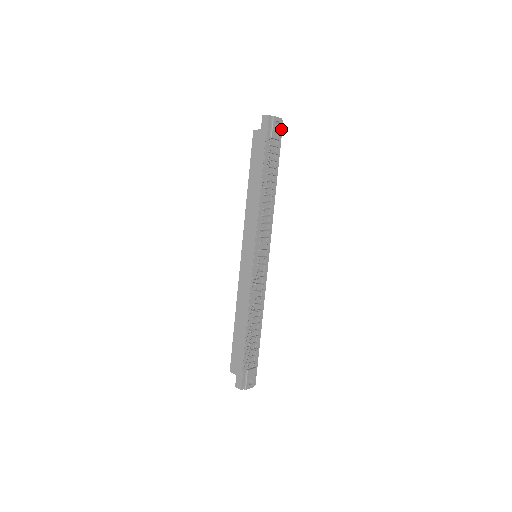
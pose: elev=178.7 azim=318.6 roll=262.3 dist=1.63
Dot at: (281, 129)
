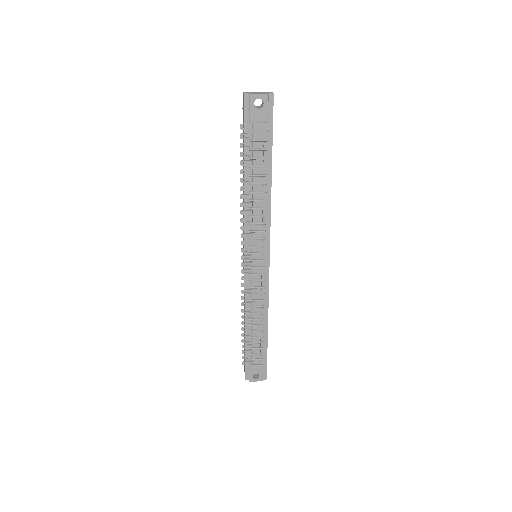
Dot at: (271, 106)
